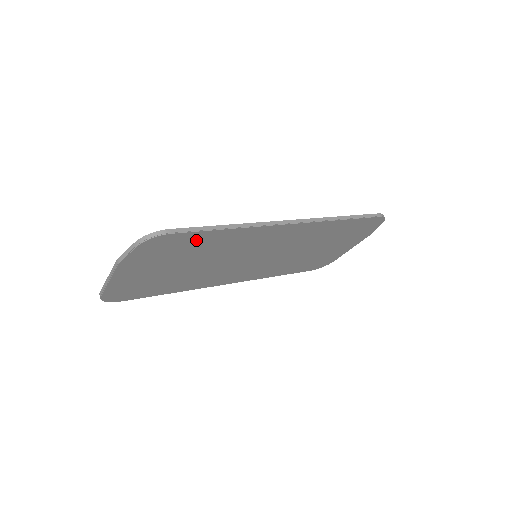
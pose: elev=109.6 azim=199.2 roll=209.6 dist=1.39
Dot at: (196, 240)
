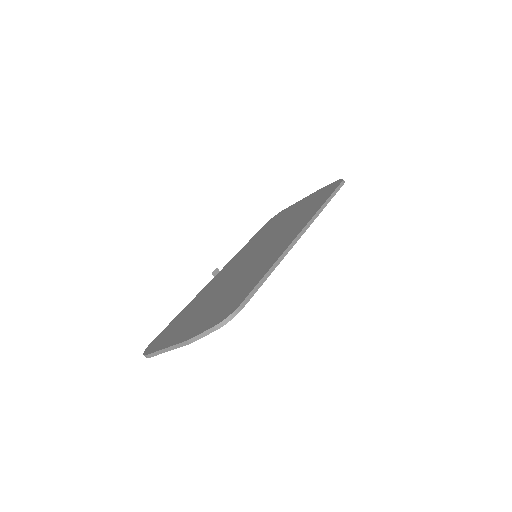
Dot at: occluded
